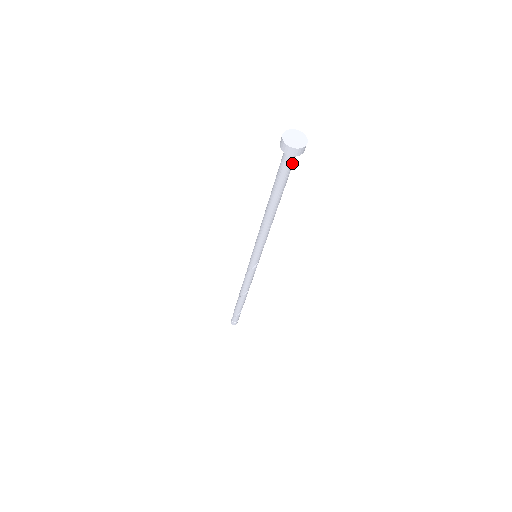
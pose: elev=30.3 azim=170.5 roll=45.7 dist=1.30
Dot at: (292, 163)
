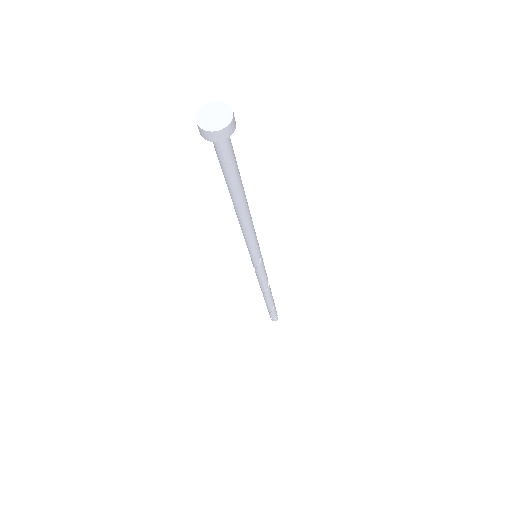
Dot at: (224, 151)
